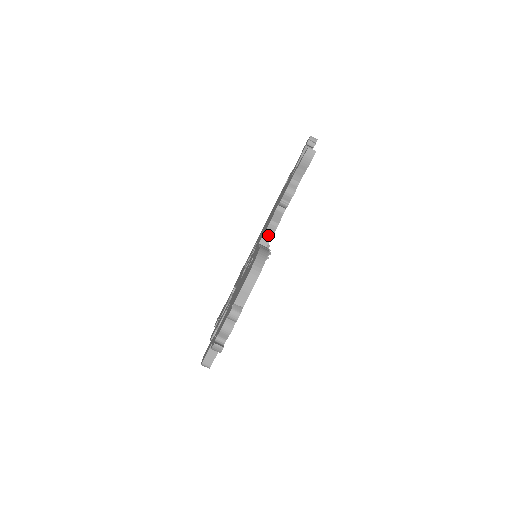
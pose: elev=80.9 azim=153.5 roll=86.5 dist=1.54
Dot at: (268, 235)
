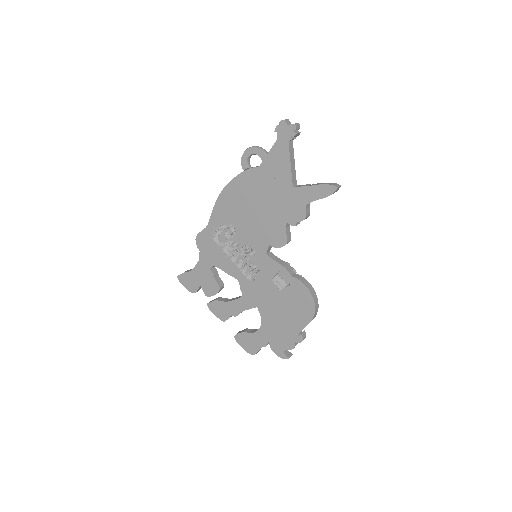
Dot at: (277, 246)
